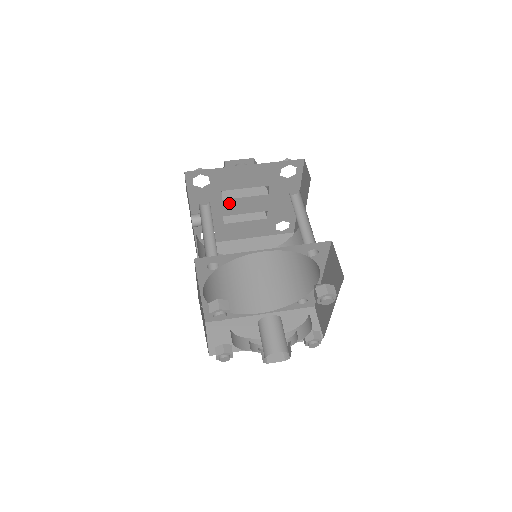
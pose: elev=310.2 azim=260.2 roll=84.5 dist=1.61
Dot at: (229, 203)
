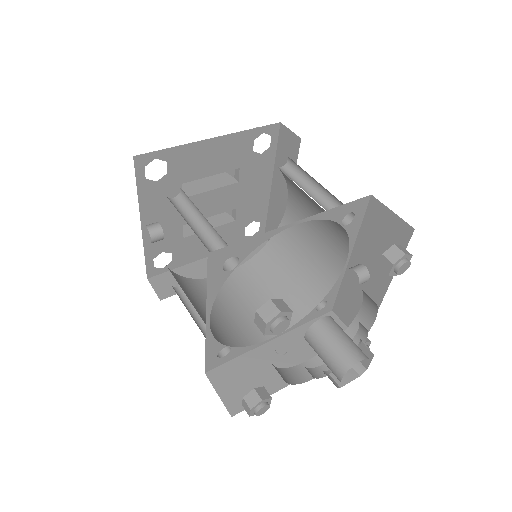
Dot at: occluded
